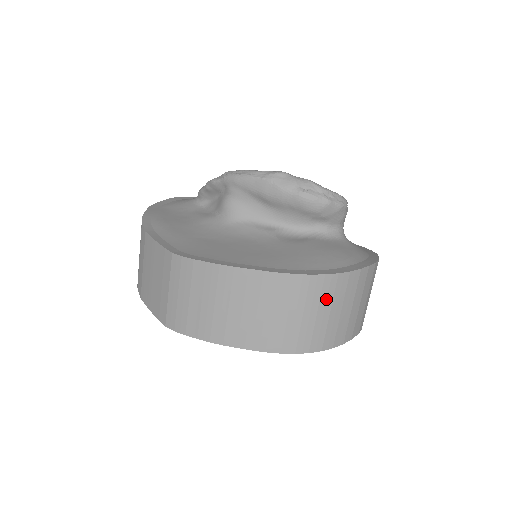
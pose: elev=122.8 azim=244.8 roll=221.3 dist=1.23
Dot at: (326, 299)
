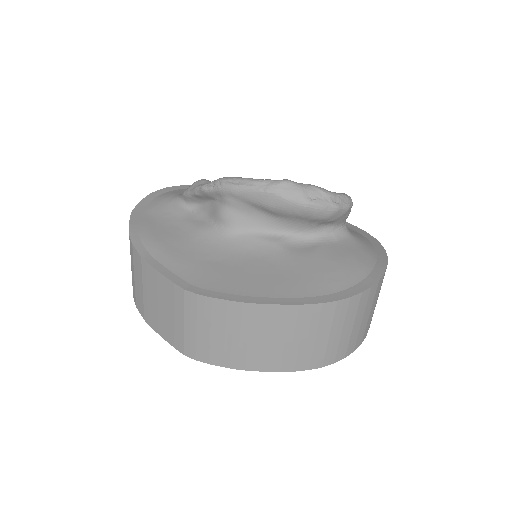
Dot at: (350, 317)
